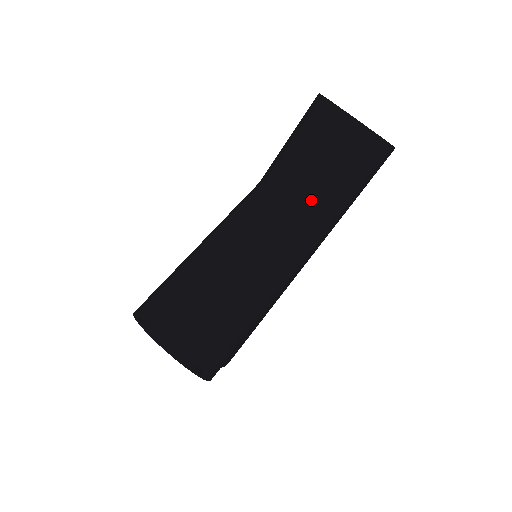
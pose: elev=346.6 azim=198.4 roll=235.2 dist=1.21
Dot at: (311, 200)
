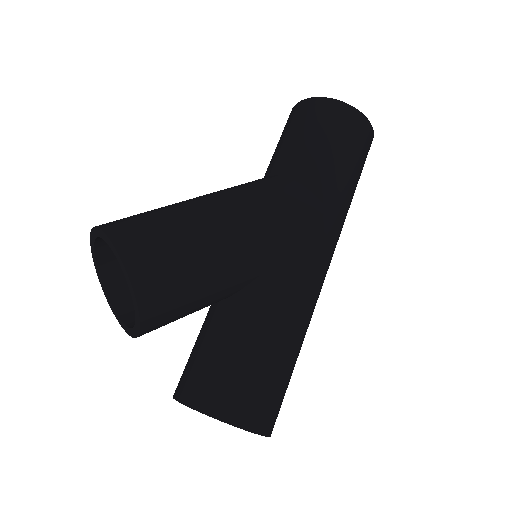
Dot at: (283, 166)
